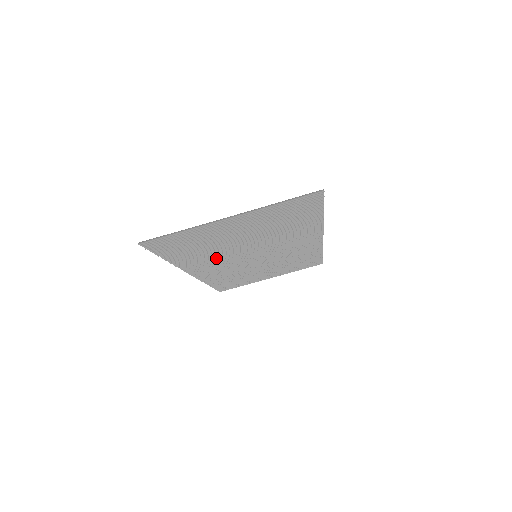
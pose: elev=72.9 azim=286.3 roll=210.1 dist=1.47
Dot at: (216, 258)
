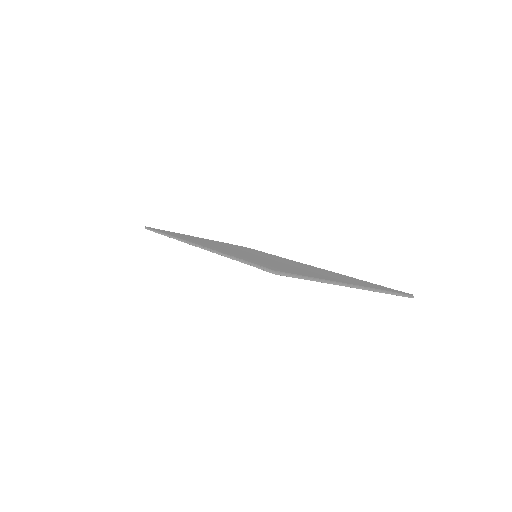
Dot at: occluded
